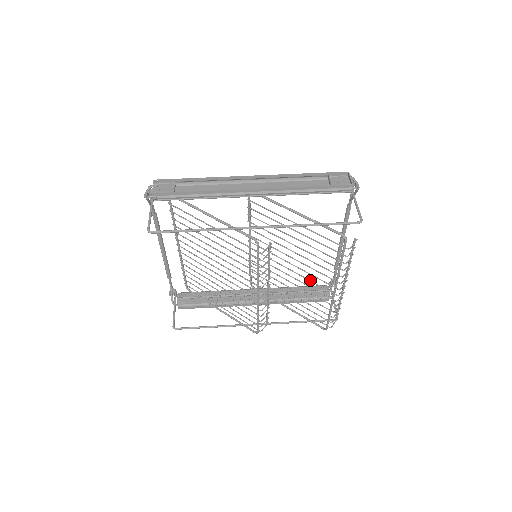
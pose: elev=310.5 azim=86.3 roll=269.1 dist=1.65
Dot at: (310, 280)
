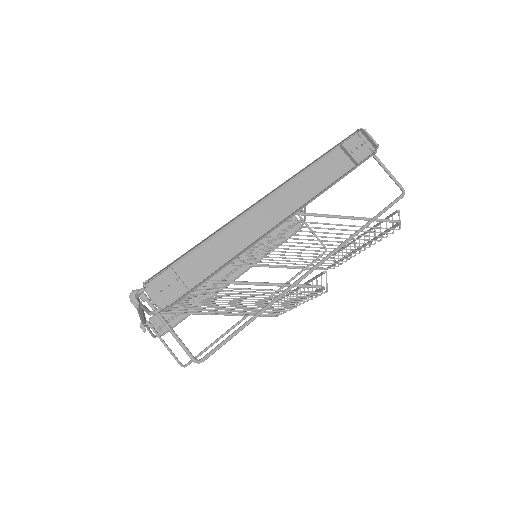
Dot at: (325, 251)
